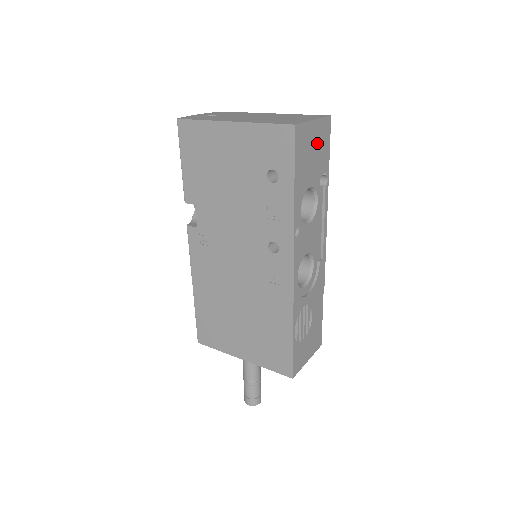
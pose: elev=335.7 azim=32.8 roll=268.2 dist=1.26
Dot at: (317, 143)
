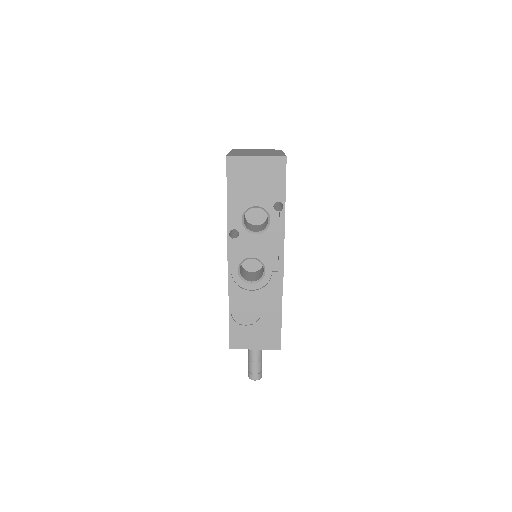
Dot at: (263, 174)
